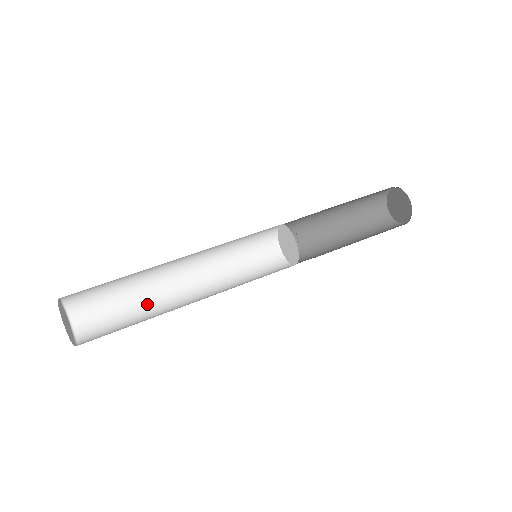
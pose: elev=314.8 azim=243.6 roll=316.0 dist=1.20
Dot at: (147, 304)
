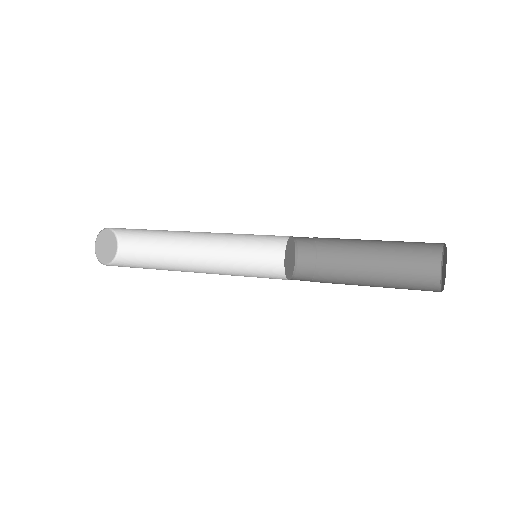
Dot at: (161, 269)
